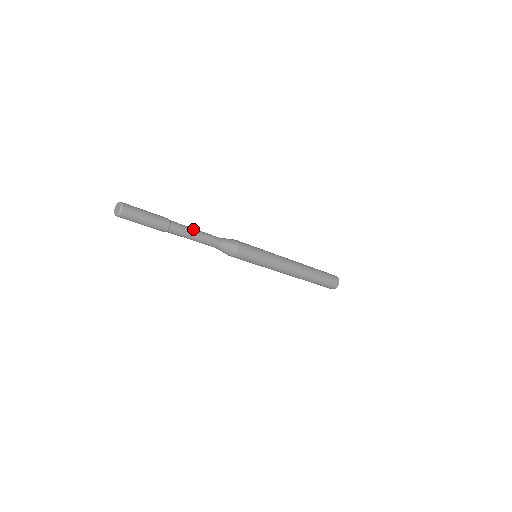
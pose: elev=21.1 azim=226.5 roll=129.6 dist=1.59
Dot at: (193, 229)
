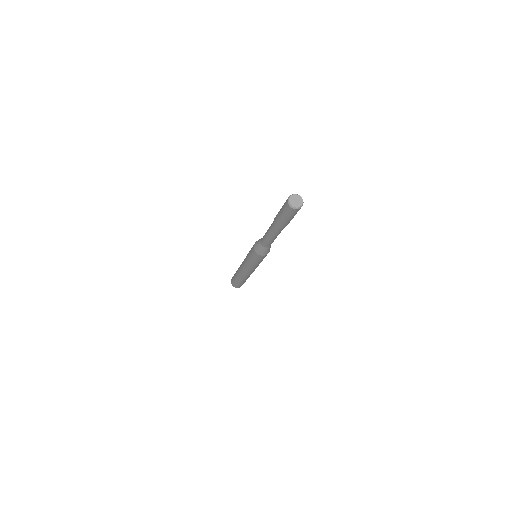
Dot at: occluded
